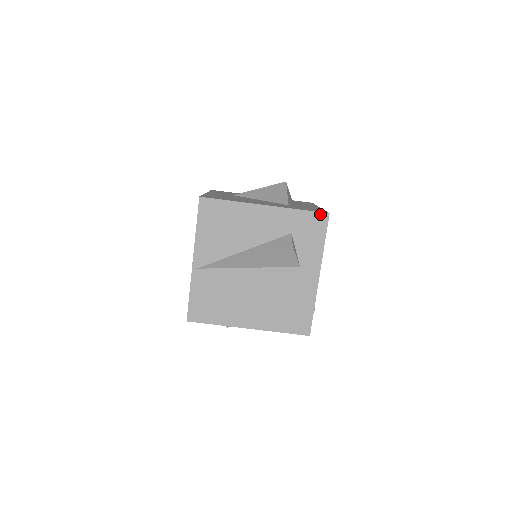
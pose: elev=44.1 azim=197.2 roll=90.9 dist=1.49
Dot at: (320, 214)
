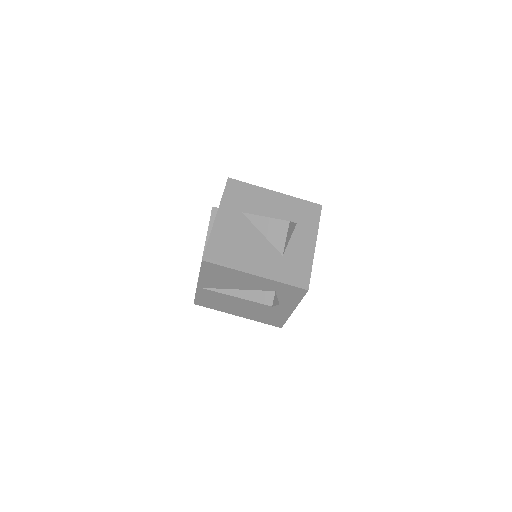
Dot at: (300, 289)
